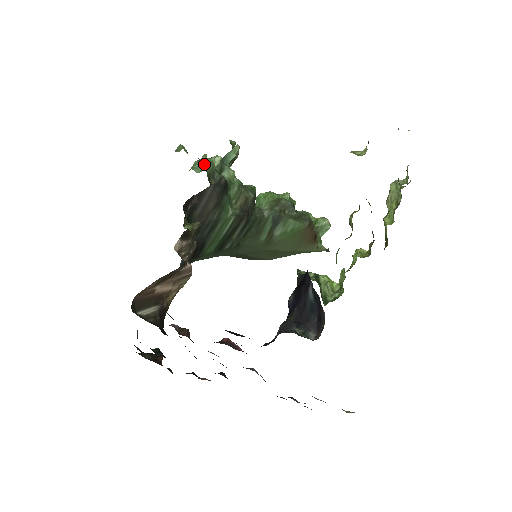
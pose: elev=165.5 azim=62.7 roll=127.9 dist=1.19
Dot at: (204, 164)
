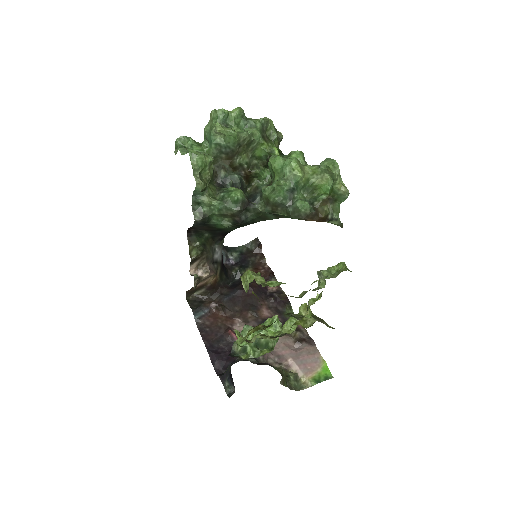
Dot at: (208, 140)
